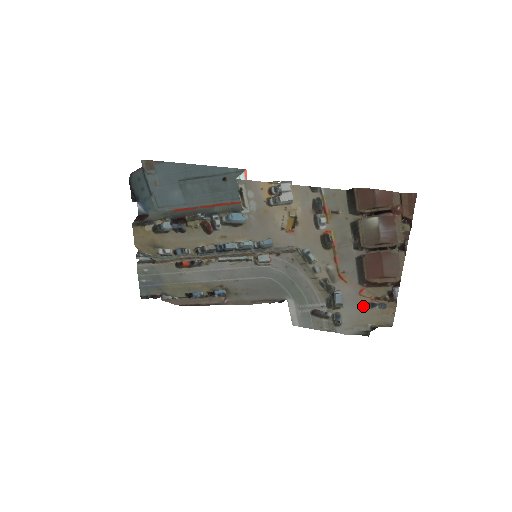
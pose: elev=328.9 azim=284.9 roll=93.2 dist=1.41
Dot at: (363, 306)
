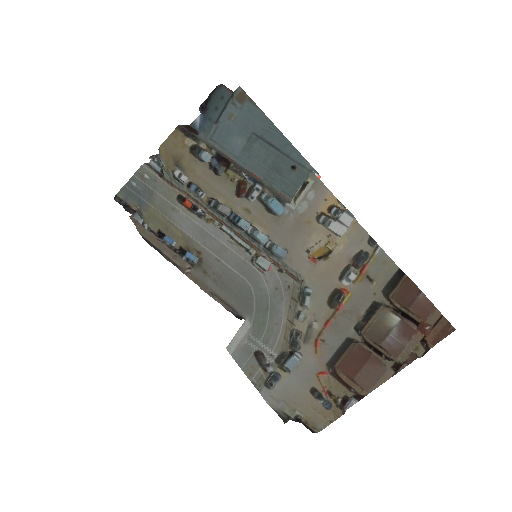
Dot at: (309, 389)
